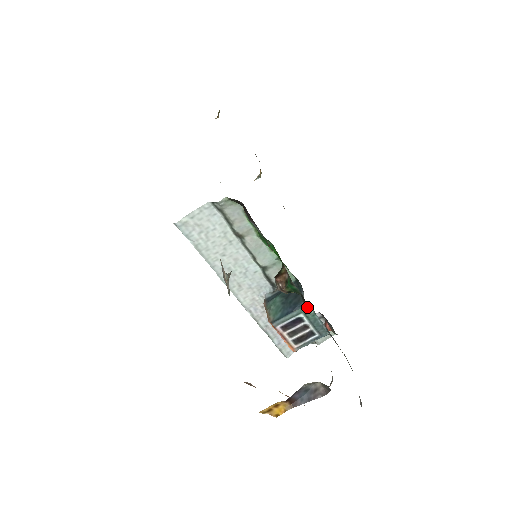
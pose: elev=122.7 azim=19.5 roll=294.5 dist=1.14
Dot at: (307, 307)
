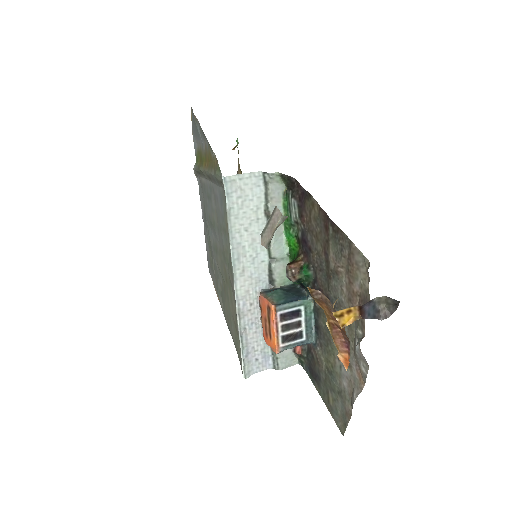
Dot at: (310, 301)
